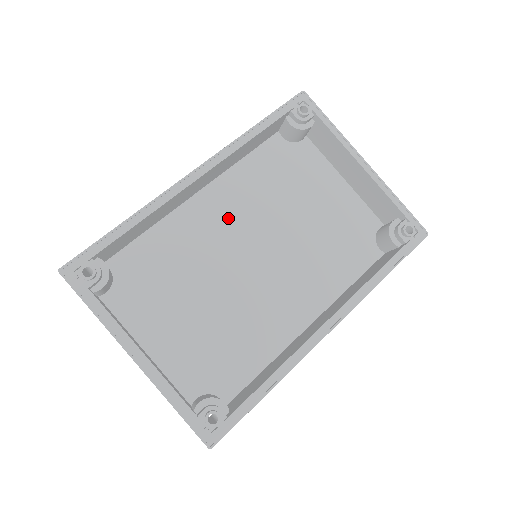
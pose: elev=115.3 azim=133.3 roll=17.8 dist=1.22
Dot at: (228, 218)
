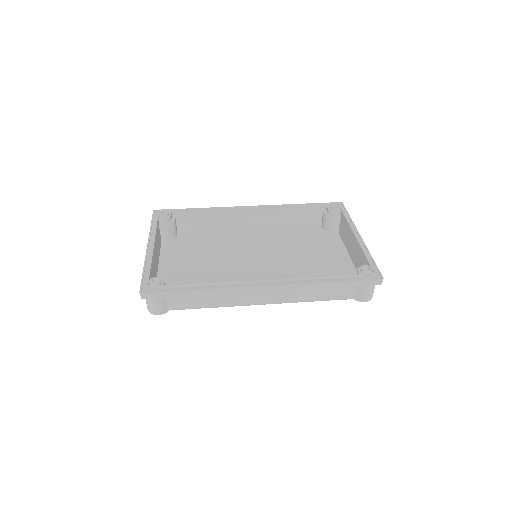
Dot at: (257, 243)
